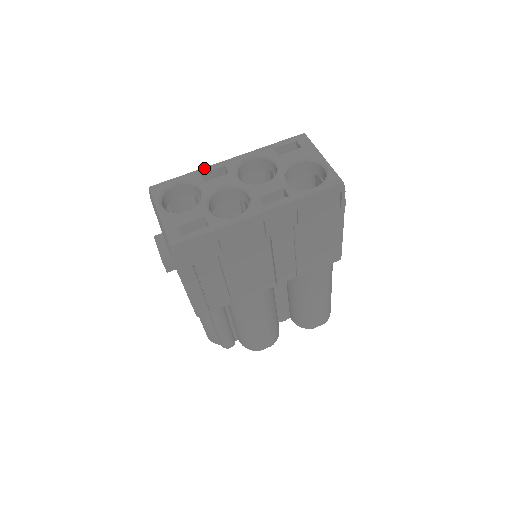
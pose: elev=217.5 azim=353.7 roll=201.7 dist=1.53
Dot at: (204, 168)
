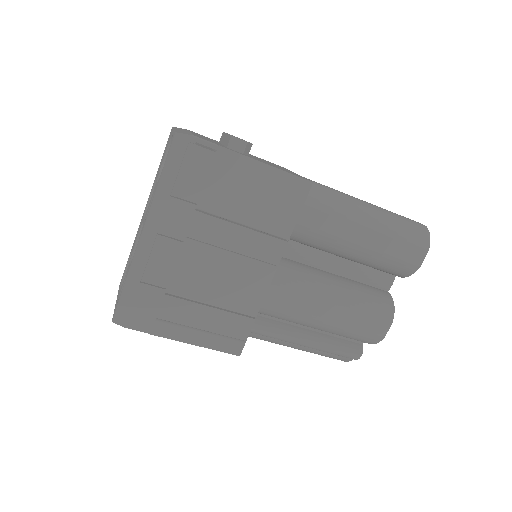
Dot at: (136, 234)
